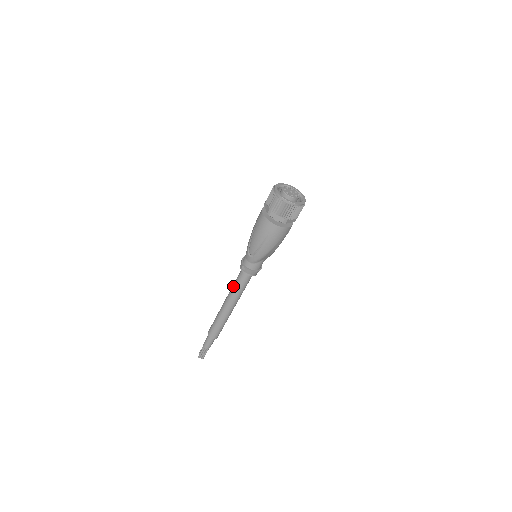
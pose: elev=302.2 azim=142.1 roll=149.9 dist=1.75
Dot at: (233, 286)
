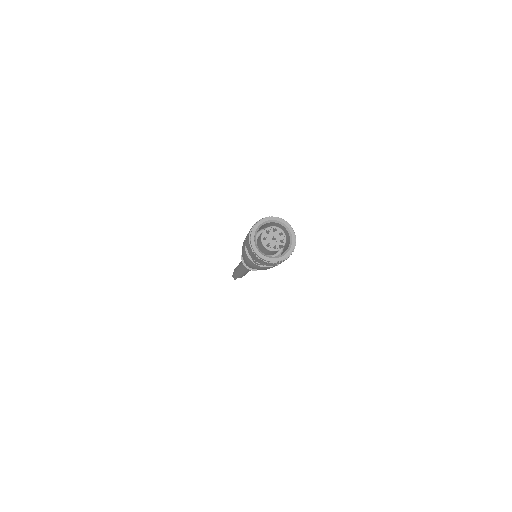
Dot at: occluded
